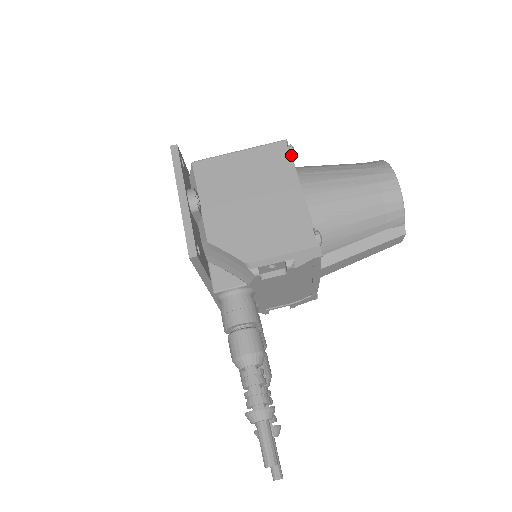
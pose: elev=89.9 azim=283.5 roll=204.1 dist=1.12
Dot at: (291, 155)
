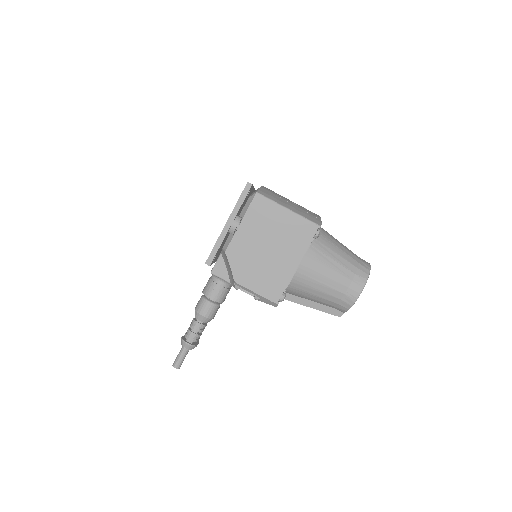
Dot at: (313, 239)
